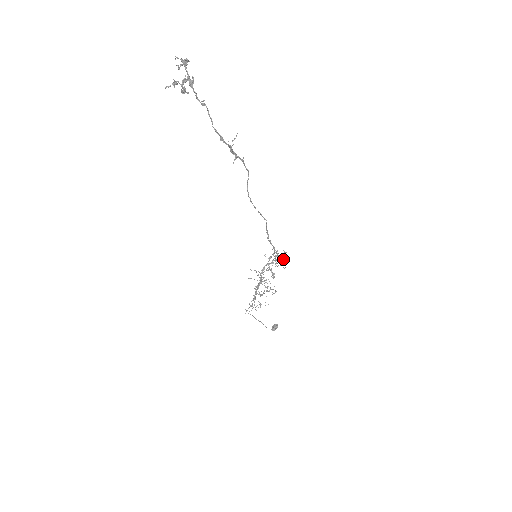
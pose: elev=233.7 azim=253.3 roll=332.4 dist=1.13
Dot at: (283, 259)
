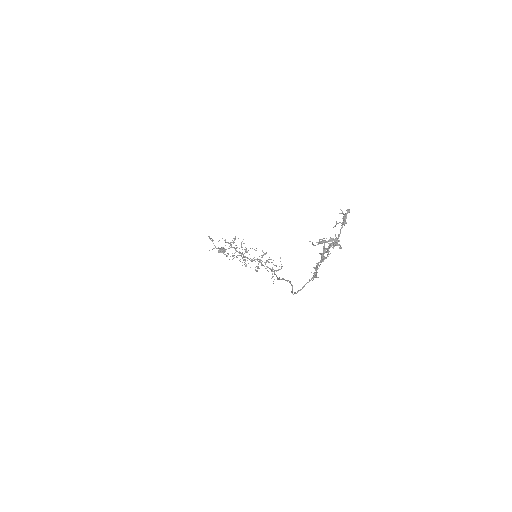
Dot at: (276, 271)
